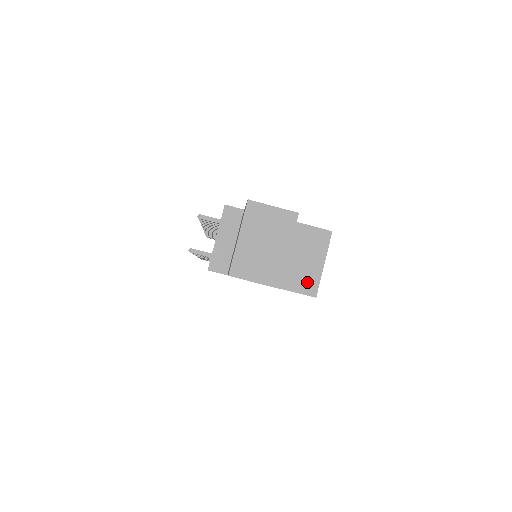
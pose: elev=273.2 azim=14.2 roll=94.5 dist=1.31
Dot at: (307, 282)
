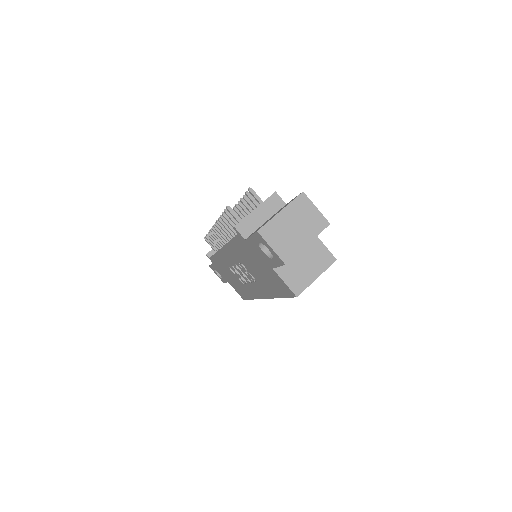
Dot at: (298, 282)
